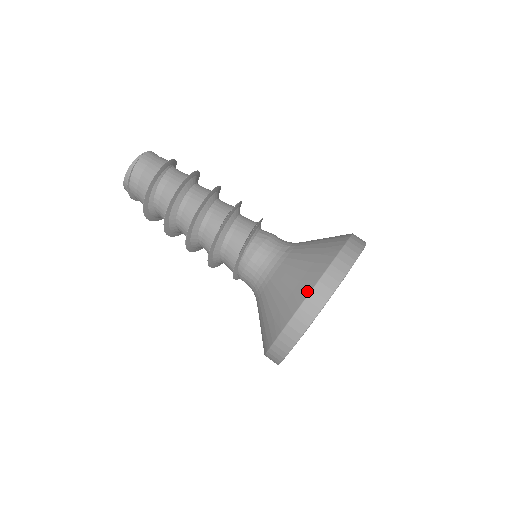
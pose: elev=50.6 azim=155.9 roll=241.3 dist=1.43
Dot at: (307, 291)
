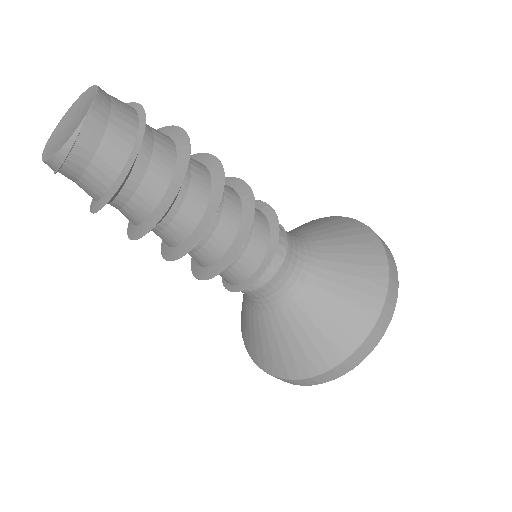
Dot at: (324, 368)
